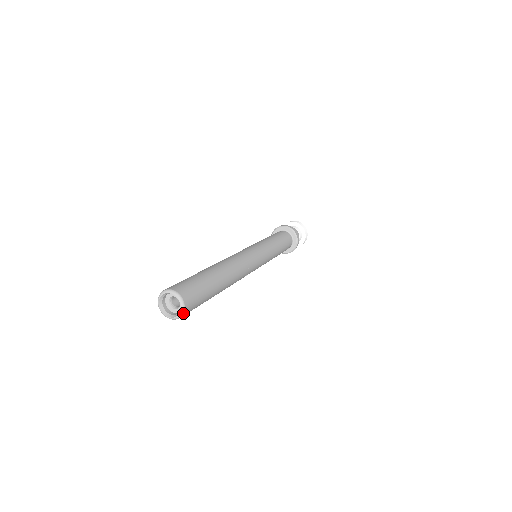
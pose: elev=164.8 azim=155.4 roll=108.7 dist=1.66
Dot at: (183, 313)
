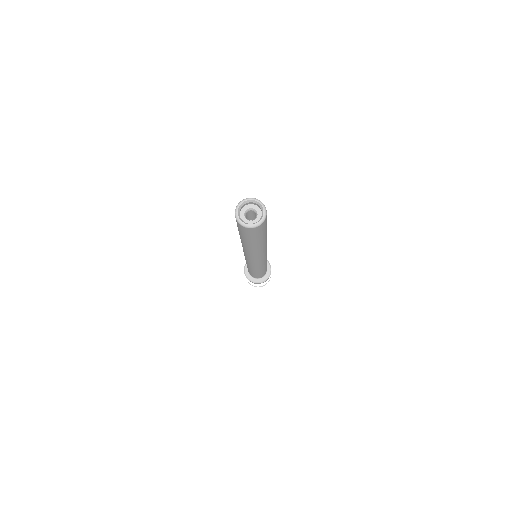
Dot at: (264, 205)
